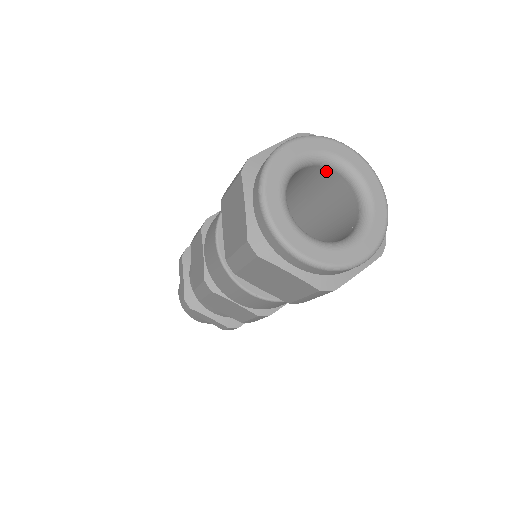
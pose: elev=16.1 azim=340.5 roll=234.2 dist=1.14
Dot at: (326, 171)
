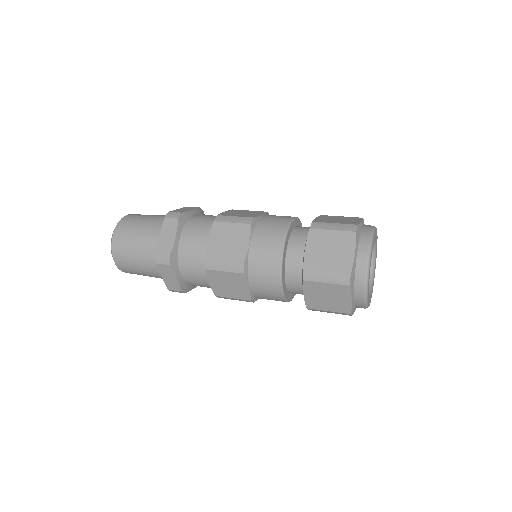
Dot at: occluded
